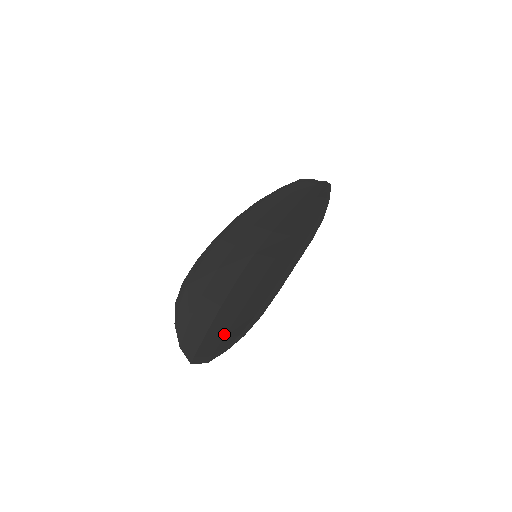
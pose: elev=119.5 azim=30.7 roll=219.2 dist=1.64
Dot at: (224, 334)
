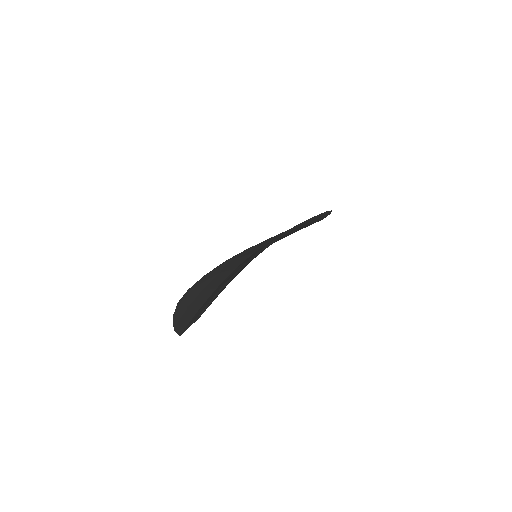
Dot at: occluded
